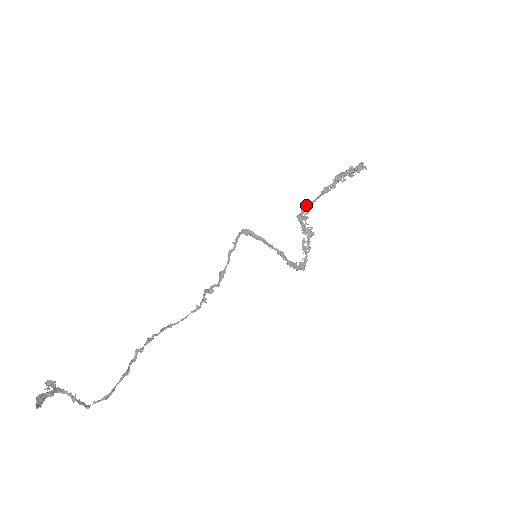
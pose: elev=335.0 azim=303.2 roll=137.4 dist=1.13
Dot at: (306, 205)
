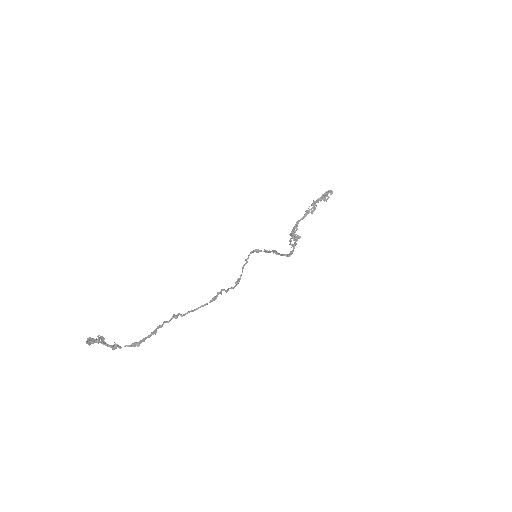
Dot at: occluded
